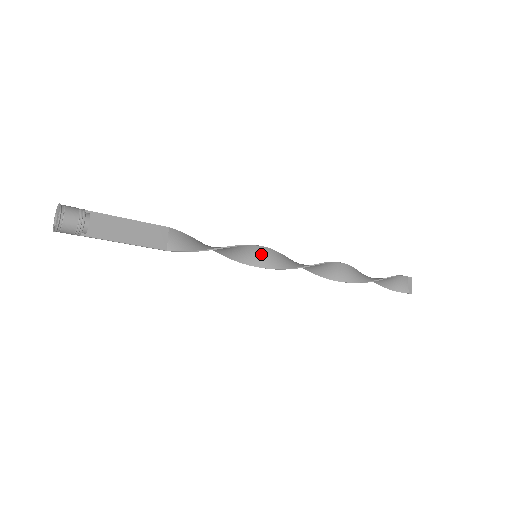
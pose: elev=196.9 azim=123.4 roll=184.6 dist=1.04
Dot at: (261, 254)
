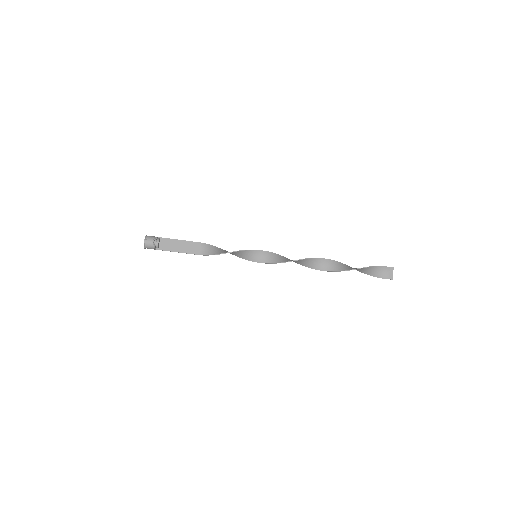
Dot at: (259, 255)
